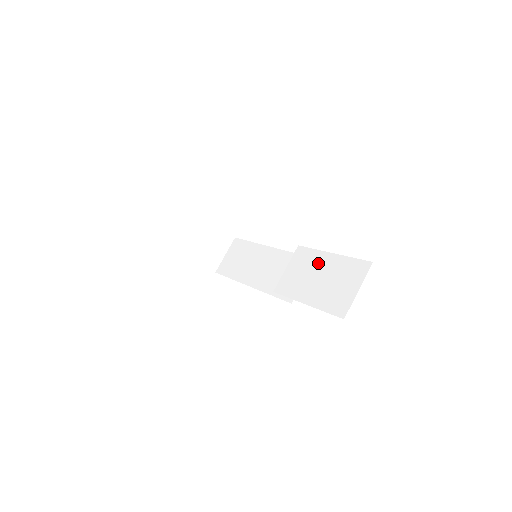
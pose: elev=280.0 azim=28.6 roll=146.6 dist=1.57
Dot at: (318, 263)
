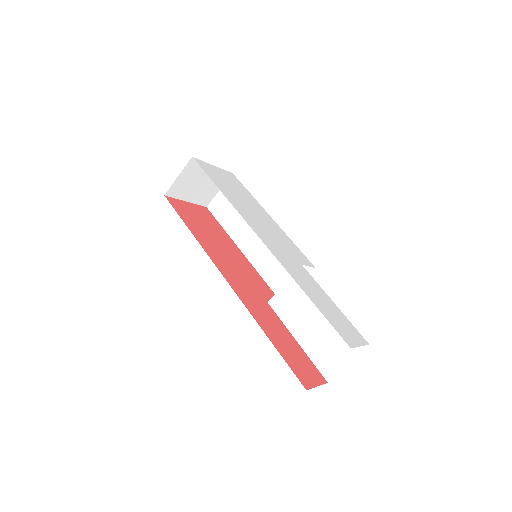
Dot at: occluded
